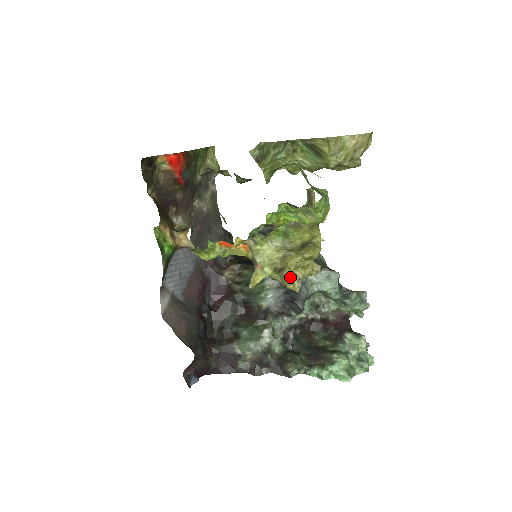
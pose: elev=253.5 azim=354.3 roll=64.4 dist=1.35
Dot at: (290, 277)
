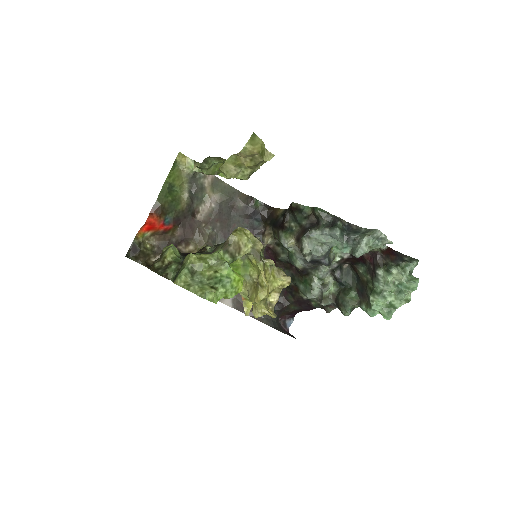
Dot at: (258, 316)
